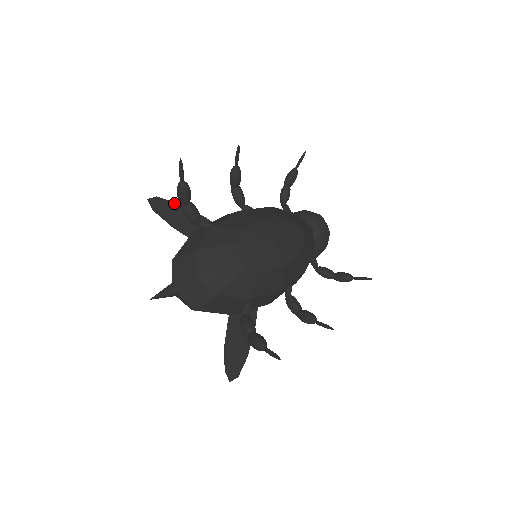
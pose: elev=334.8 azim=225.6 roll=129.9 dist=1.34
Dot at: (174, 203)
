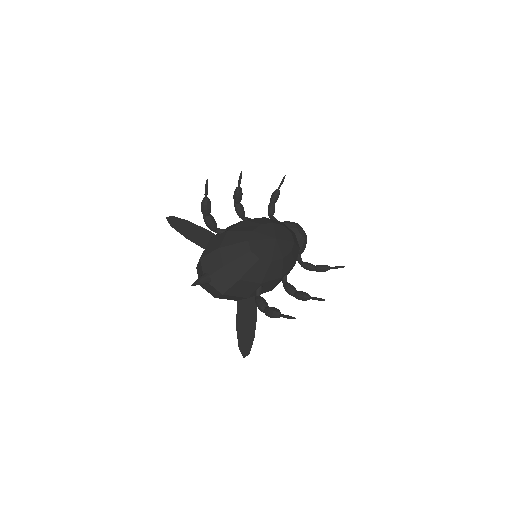
Dot at: (185, 221)
